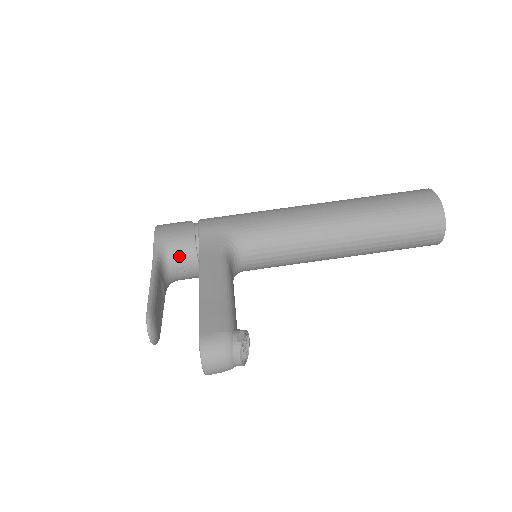
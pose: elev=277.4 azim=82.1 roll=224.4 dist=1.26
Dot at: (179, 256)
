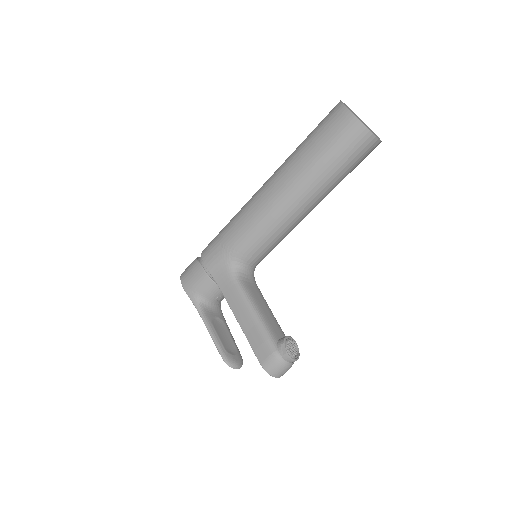
Dot at: (210, 295)
